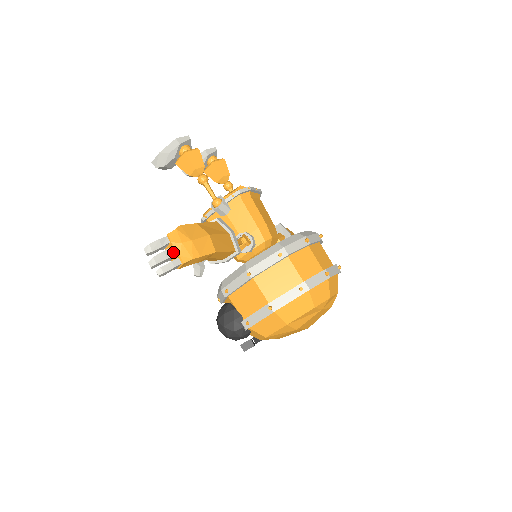
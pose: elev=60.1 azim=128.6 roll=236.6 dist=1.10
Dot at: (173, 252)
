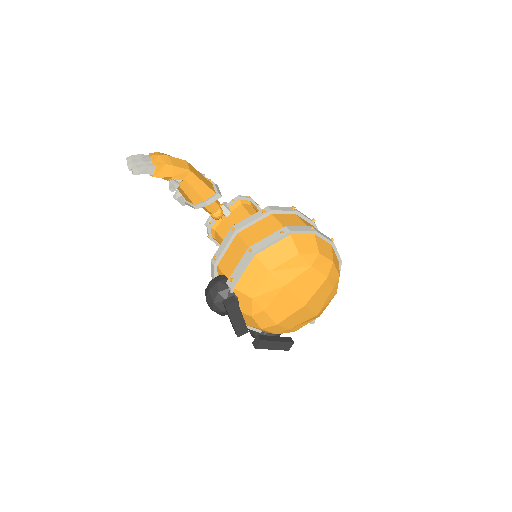
Dot at: (150, 160)
